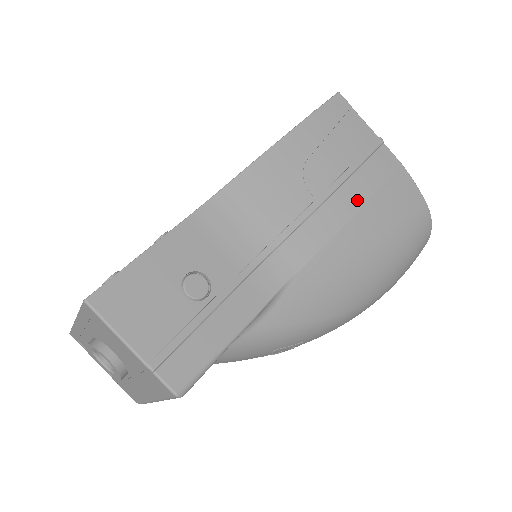
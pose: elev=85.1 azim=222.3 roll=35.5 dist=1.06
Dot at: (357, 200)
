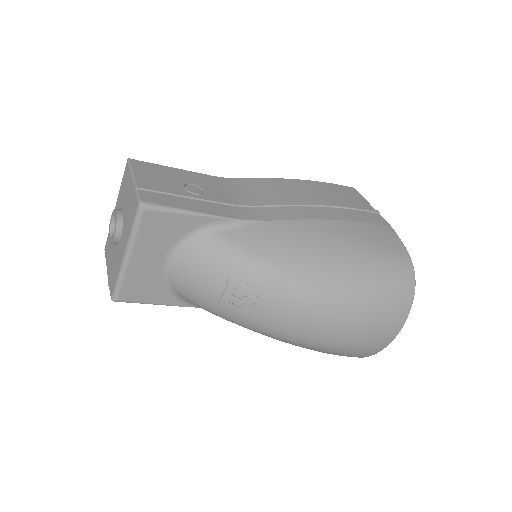
Dot at: (339, 217)
